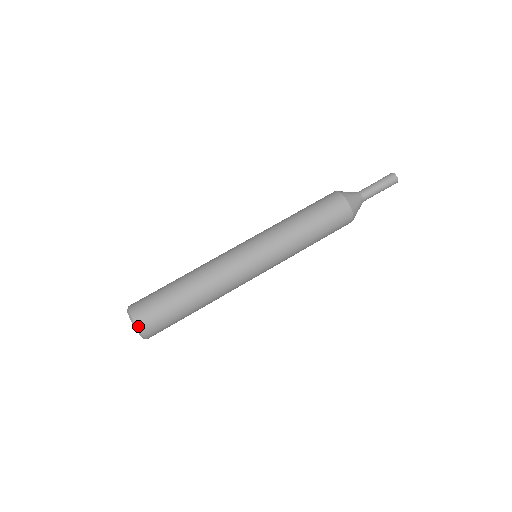
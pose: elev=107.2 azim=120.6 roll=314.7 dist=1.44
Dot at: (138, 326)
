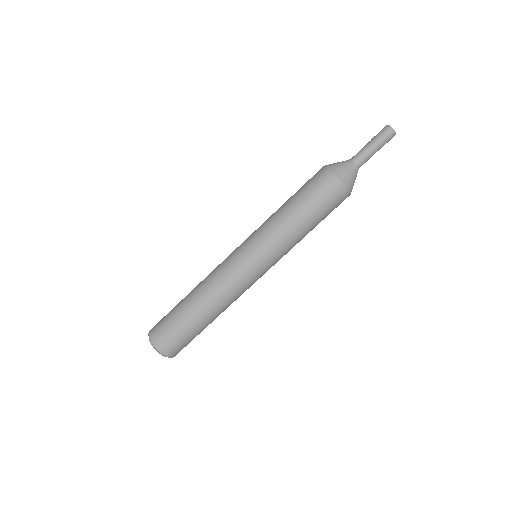
Dot at: (154, 345)
